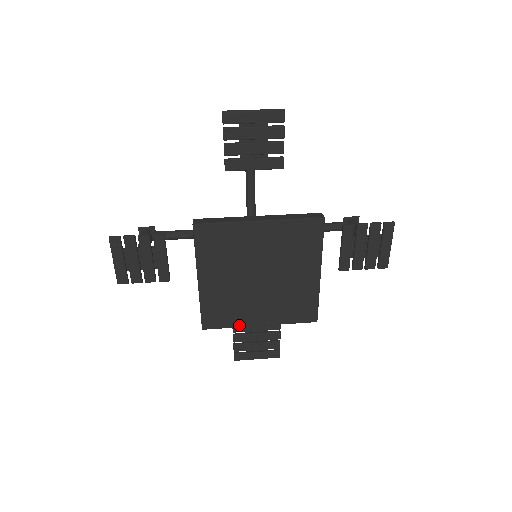
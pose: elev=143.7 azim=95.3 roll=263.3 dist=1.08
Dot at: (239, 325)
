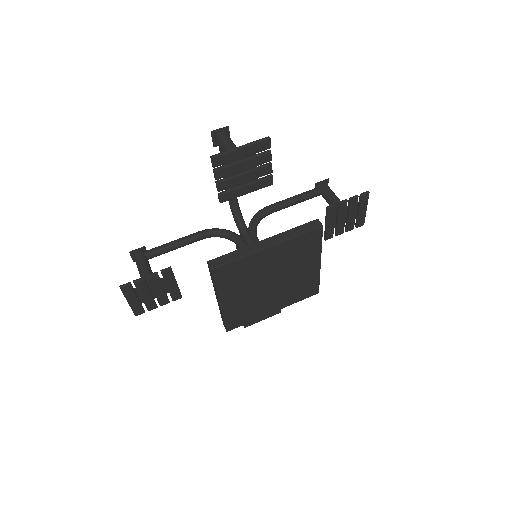
Dot at: (257, 318)
